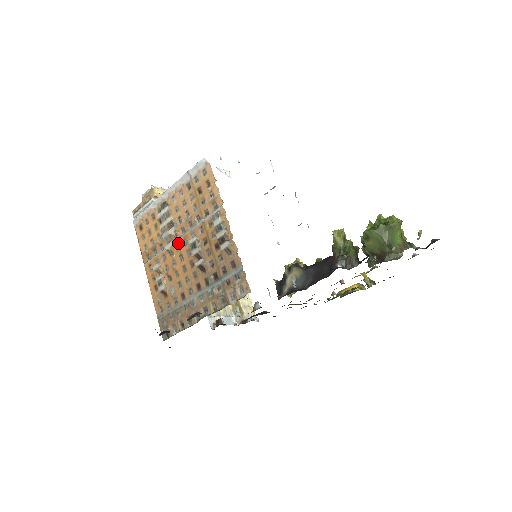
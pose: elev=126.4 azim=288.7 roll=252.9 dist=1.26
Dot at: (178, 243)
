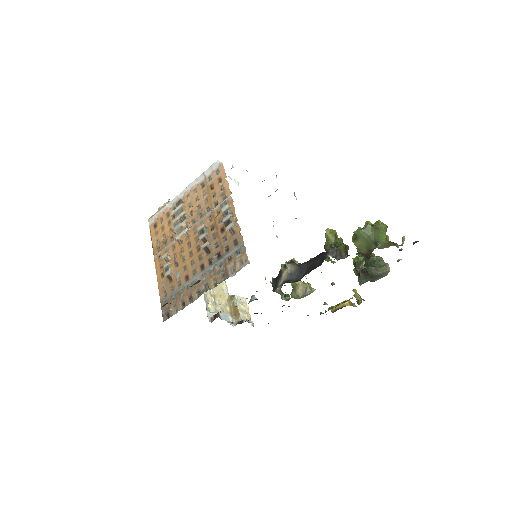
Dot at: (188, 232)
